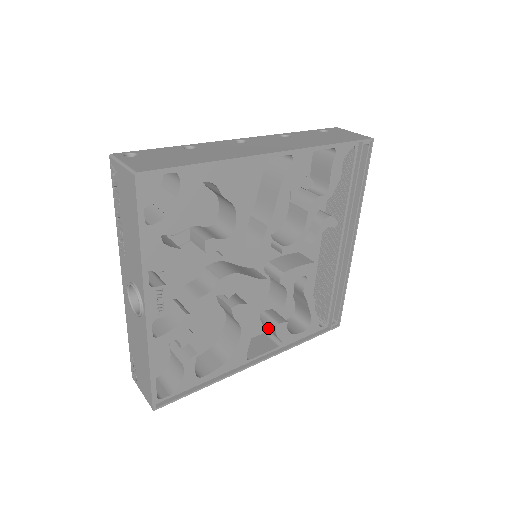
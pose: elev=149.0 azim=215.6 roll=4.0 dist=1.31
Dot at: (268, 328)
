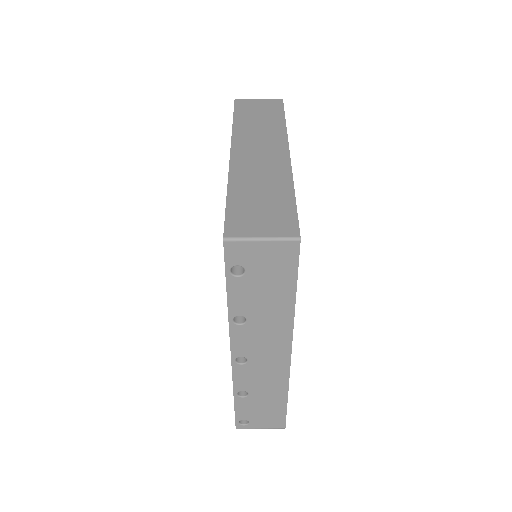
Dot at: occluded
